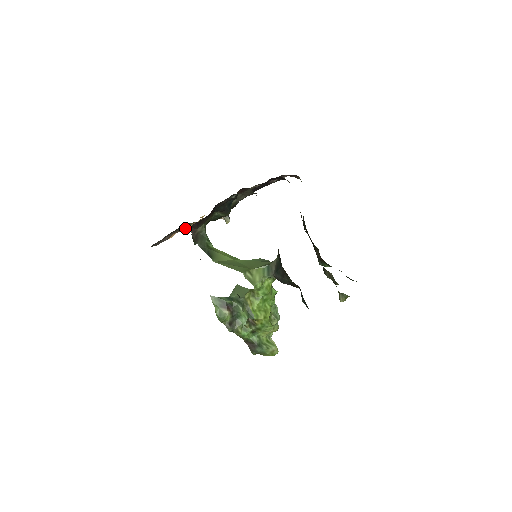
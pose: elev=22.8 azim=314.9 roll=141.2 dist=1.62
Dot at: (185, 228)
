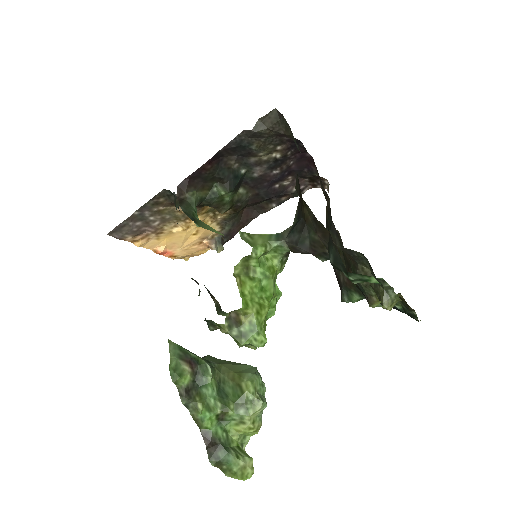
Dot at: (168, 200)
